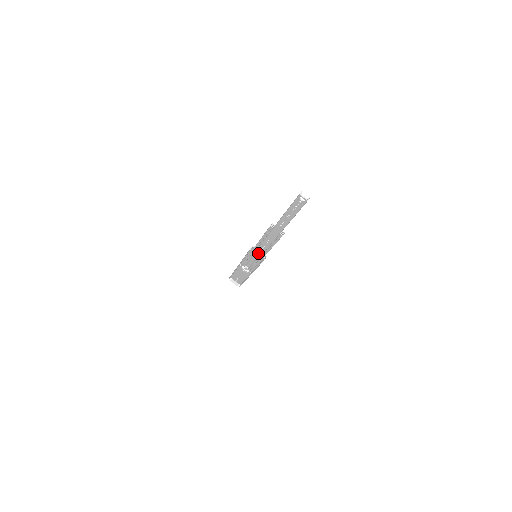
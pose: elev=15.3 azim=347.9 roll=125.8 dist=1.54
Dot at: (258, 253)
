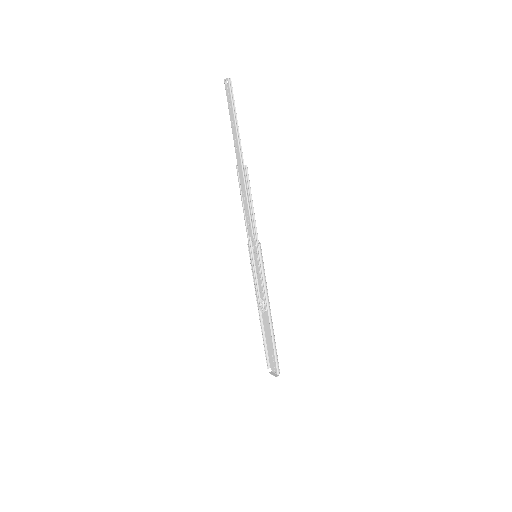
Dot at: (254, 245)
